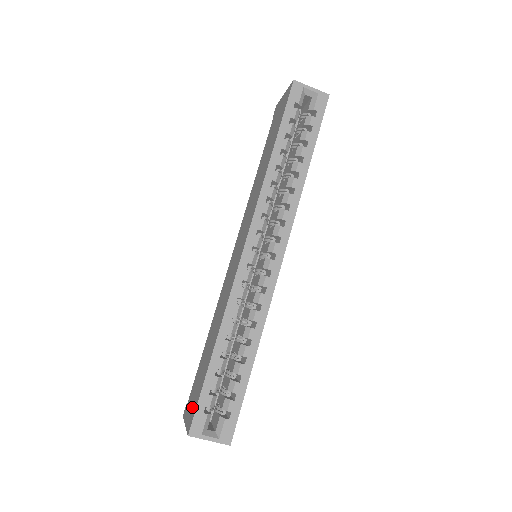
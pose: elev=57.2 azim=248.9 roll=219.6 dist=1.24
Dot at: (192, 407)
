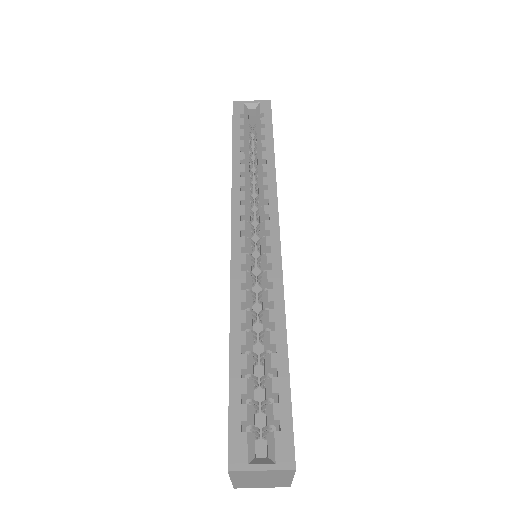
Dot at: occluded
